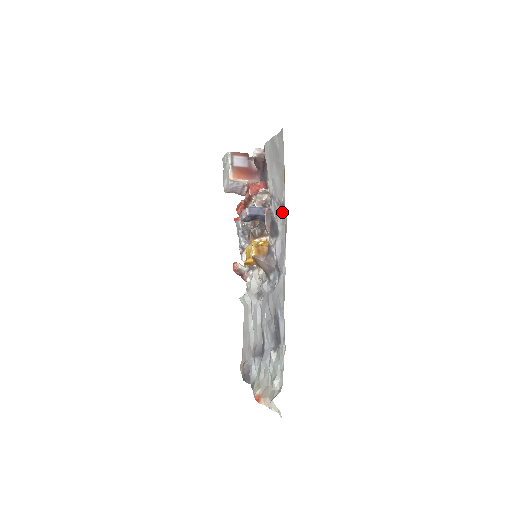
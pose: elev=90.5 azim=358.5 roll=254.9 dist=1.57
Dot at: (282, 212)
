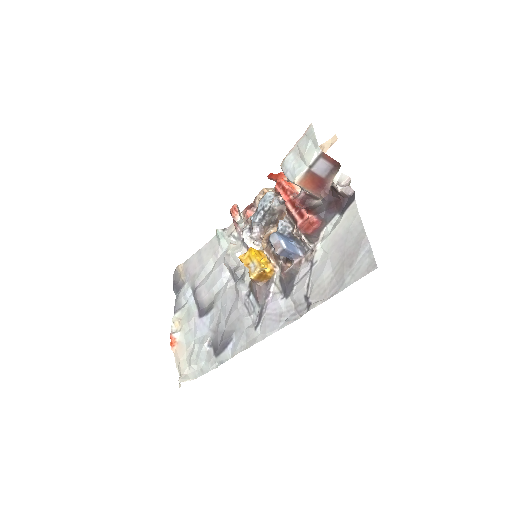
Dot at: (303, 304)
